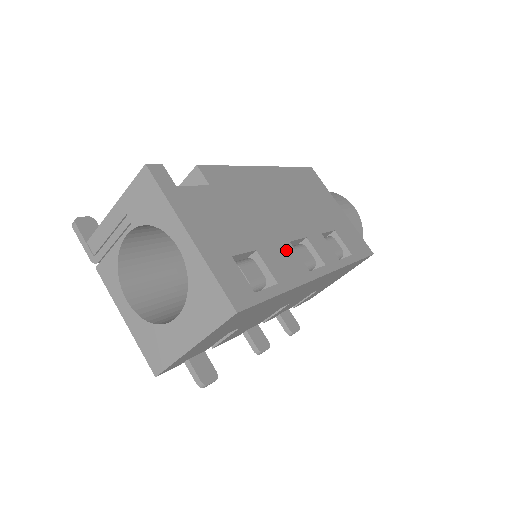
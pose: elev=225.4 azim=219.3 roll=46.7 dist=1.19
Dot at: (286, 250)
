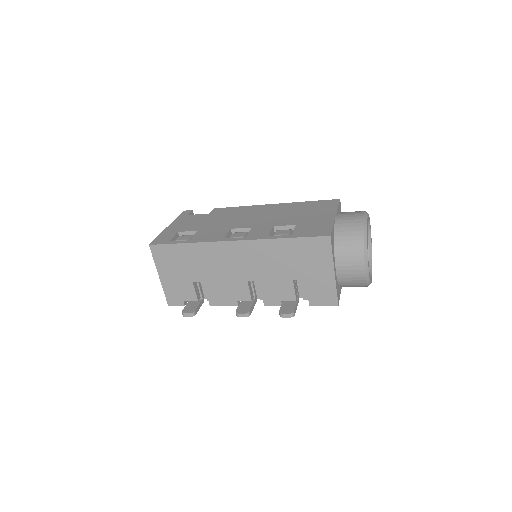
Dot at: (220, 231)
